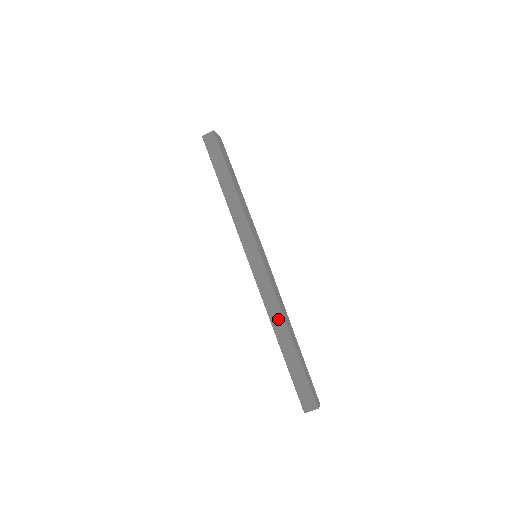
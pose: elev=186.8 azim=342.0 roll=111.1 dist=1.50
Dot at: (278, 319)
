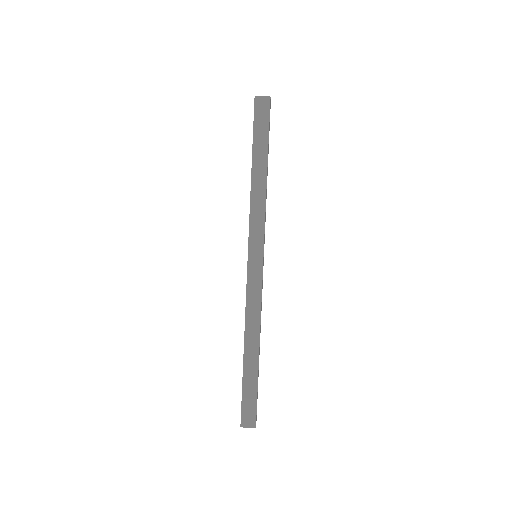
Dot at: (253, 331)
